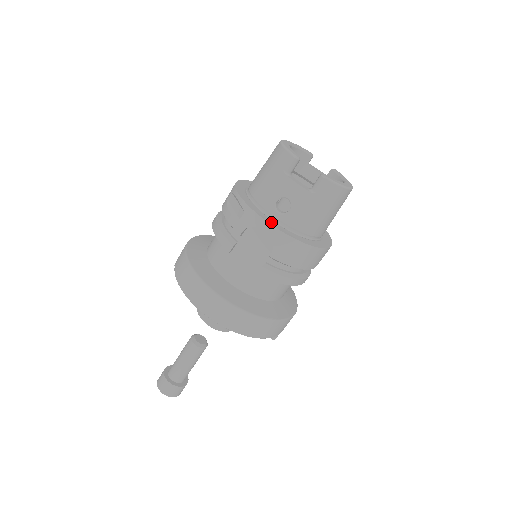
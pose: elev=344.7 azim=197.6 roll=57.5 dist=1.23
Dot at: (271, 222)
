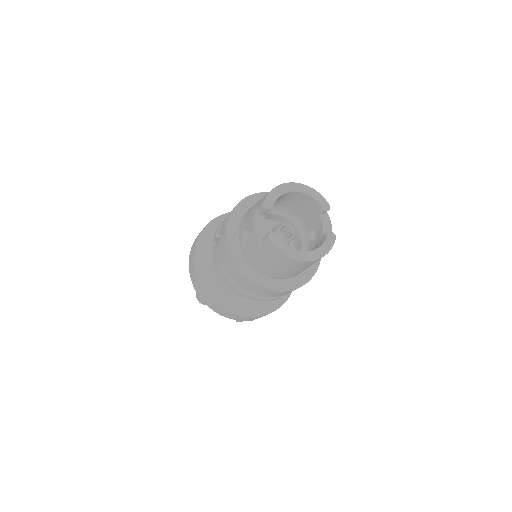
Dot at: (231, 241)
